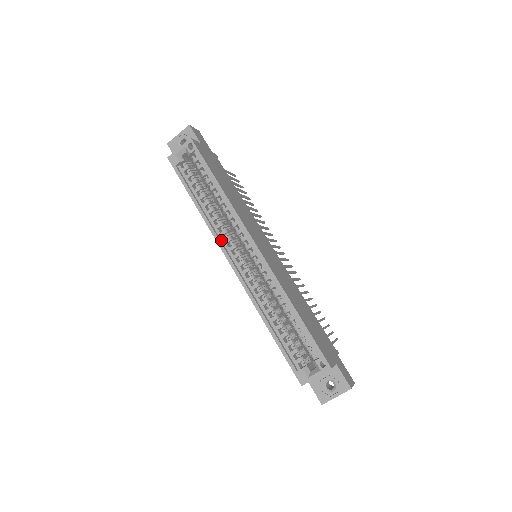
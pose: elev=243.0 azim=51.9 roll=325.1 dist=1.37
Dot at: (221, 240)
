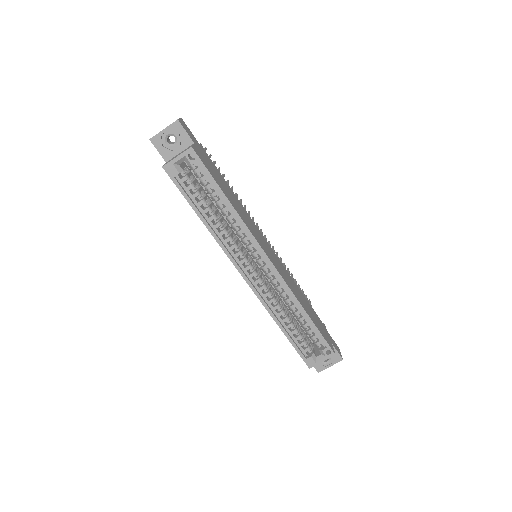
Dot at: (231, 254)
